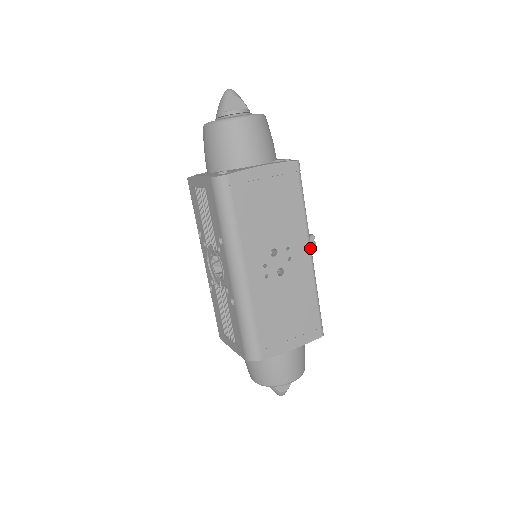
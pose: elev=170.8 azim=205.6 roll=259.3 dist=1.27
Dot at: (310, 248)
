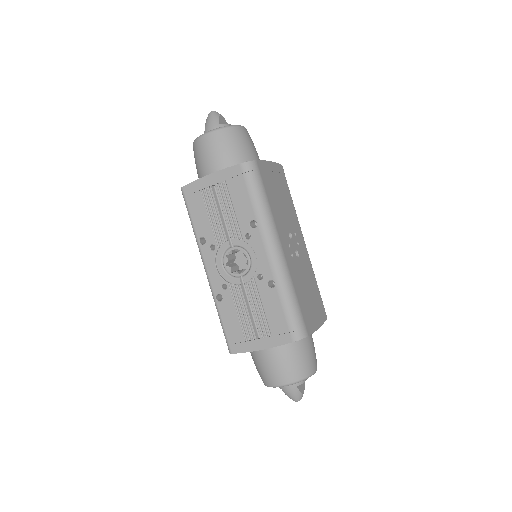
Dot at: (303, 238)
